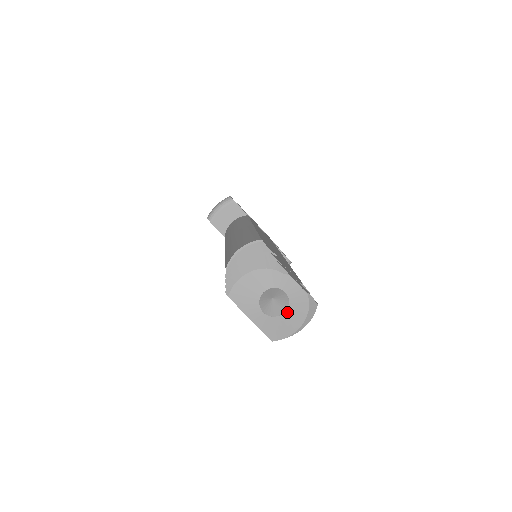
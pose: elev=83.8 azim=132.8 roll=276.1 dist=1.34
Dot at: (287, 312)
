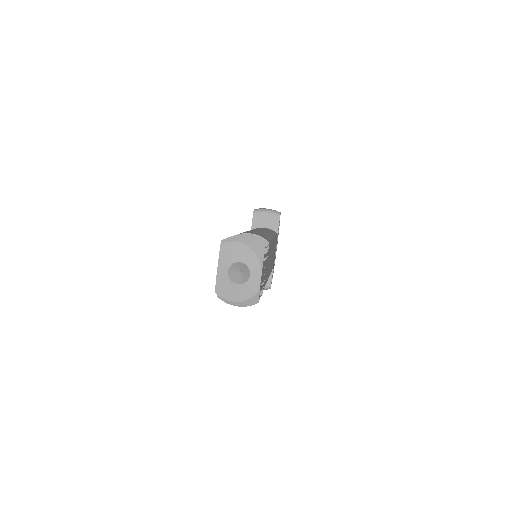
Dot at: (239, 286)
